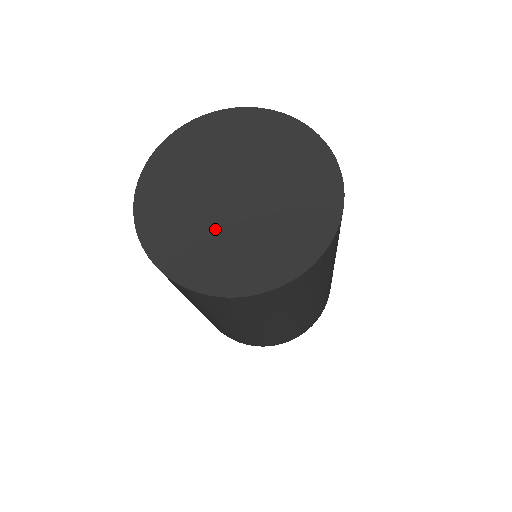
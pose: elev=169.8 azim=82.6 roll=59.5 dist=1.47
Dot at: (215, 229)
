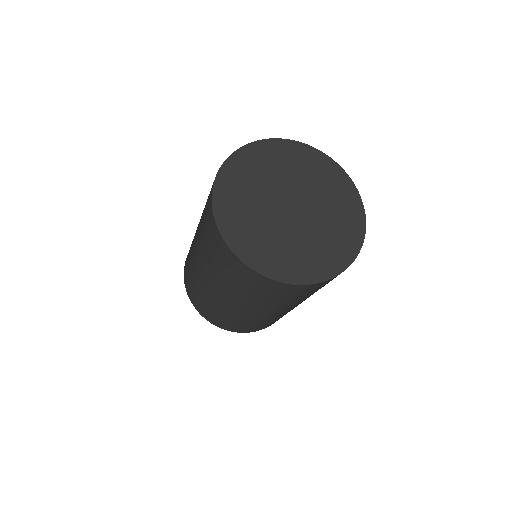
Dot at: (303, 236)
